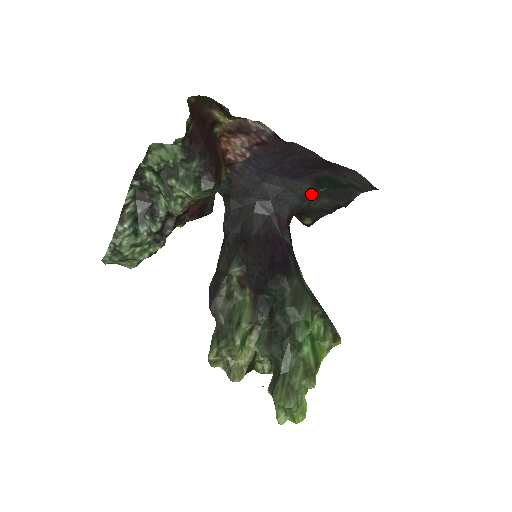
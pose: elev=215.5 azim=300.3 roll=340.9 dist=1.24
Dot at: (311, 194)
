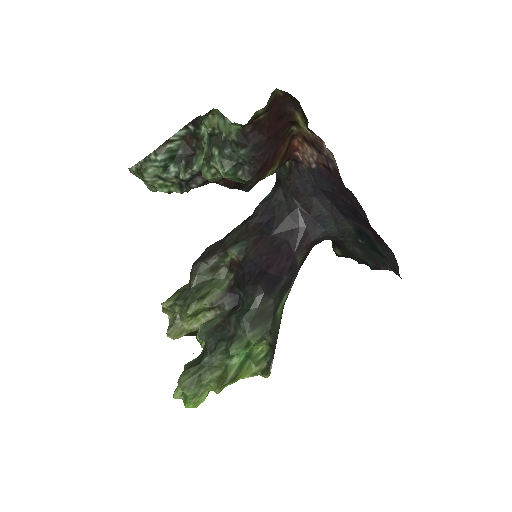
Dot at: (350, 236)
